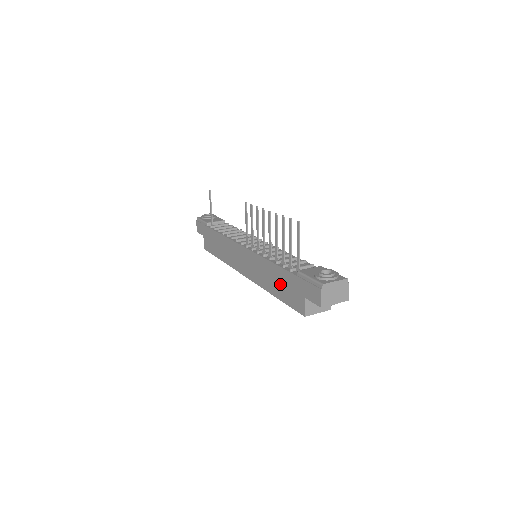
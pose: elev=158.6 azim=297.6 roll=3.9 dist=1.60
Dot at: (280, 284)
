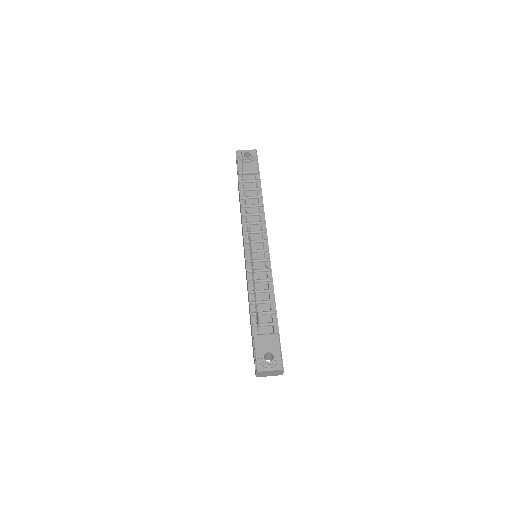
Dot at: (250, 318)
